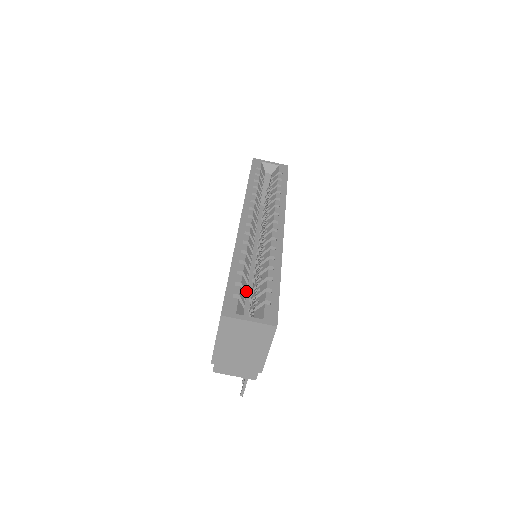
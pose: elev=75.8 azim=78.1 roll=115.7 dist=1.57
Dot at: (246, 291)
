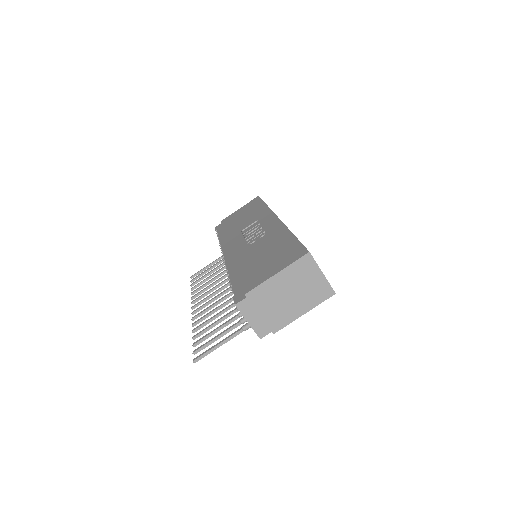
Dot at: occluded
